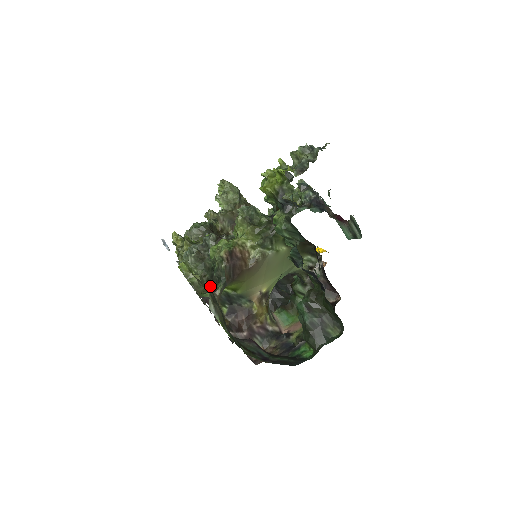
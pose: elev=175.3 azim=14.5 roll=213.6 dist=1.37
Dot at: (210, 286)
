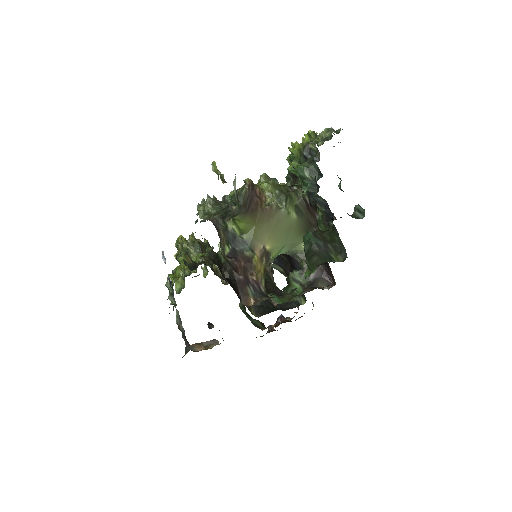
Dot at: (222, 218)
